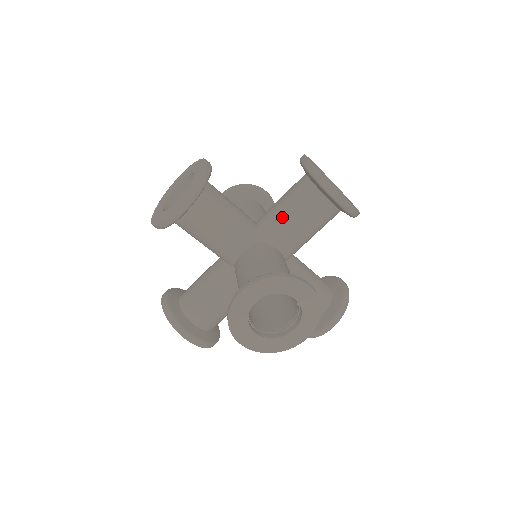
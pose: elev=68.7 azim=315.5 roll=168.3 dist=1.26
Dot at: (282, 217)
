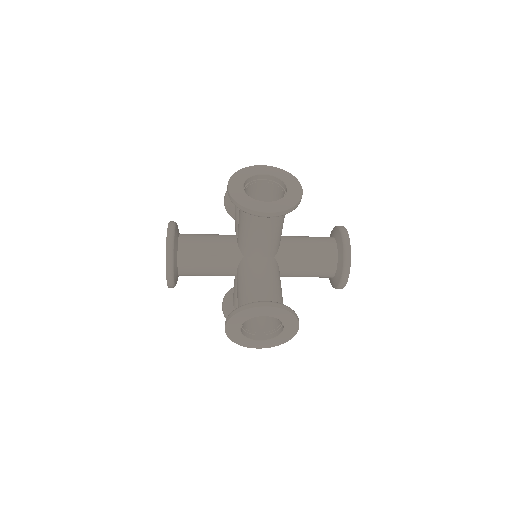
Dot at: occluded
